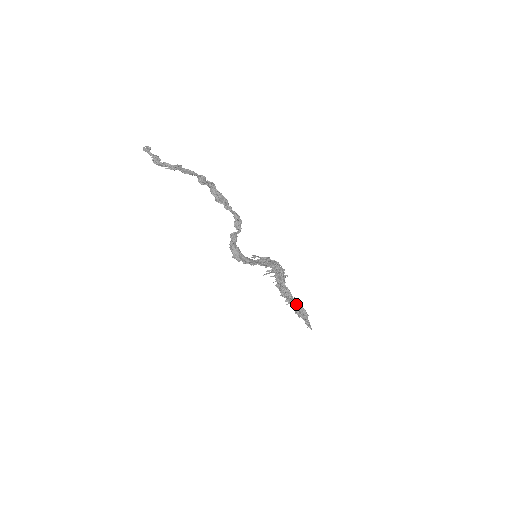
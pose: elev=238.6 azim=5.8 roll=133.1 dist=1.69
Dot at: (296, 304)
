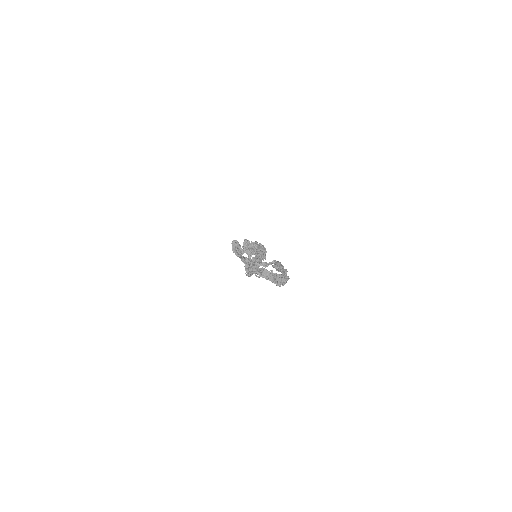
Dot at: occluded
